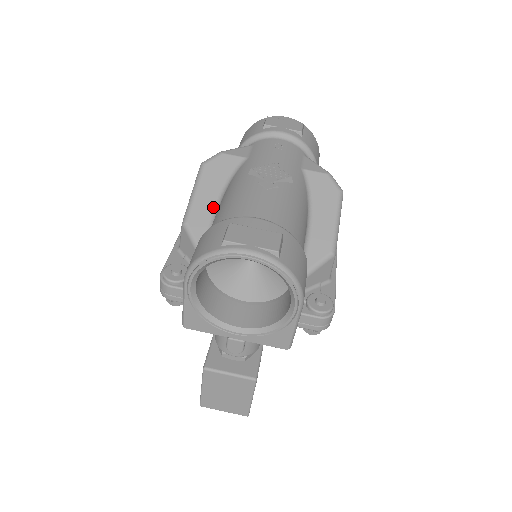
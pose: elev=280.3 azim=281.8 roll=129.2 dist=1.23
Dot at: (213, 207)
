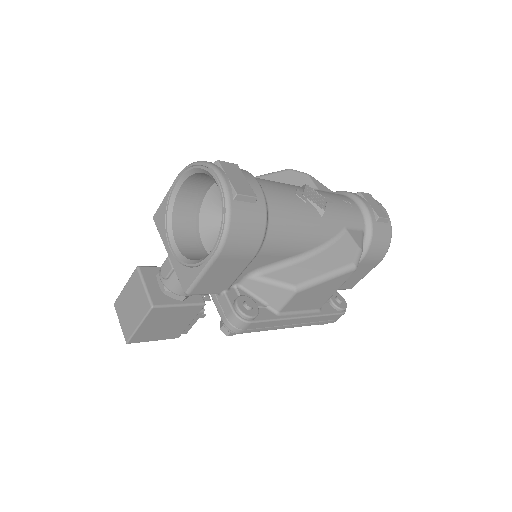
Dot at: occluded
